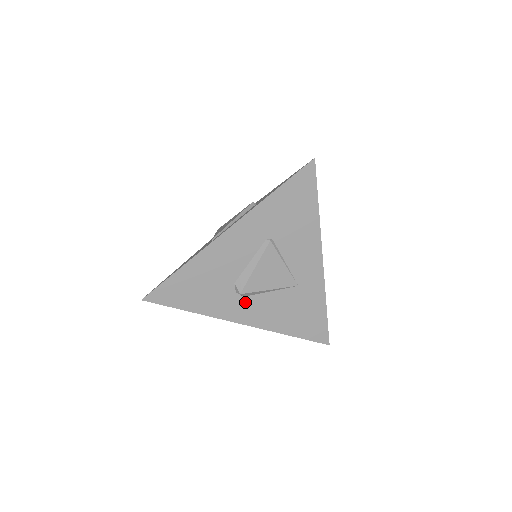
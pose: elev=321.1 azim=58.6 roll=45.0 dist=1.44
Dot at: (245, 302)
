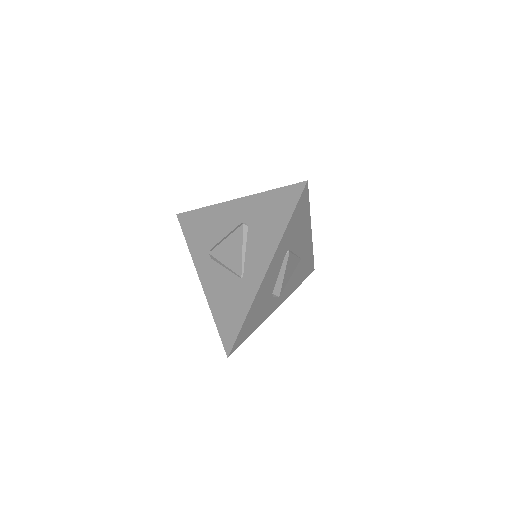
Dot at: occluded
